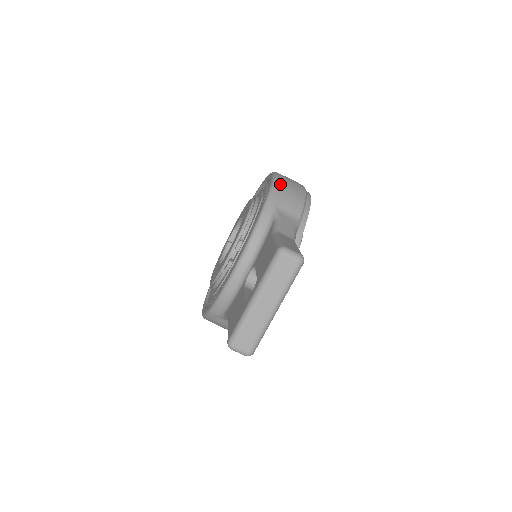
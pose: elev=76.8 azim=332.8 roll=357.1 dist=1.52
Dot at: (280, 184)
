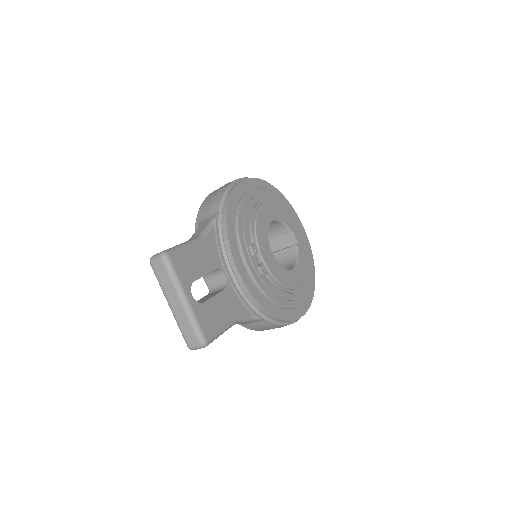
Dot at: (206, 200)
